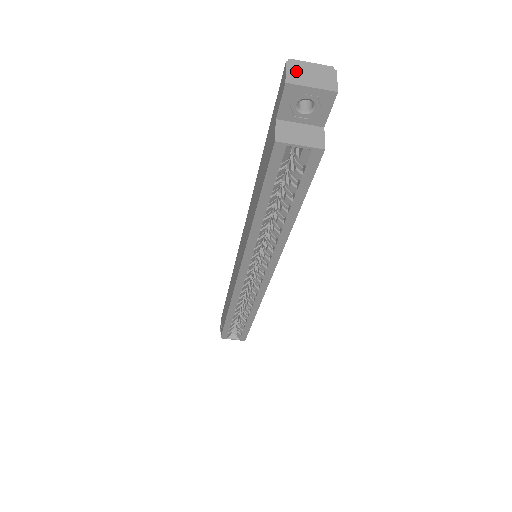
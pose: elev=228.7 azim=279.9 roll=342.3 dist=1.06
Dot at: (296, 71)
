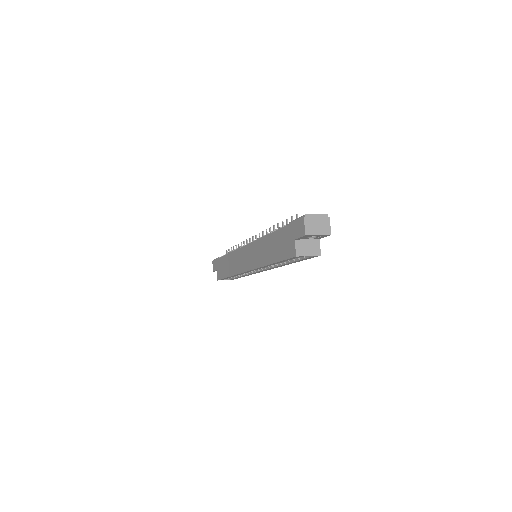
Dot at: (310, 224)
